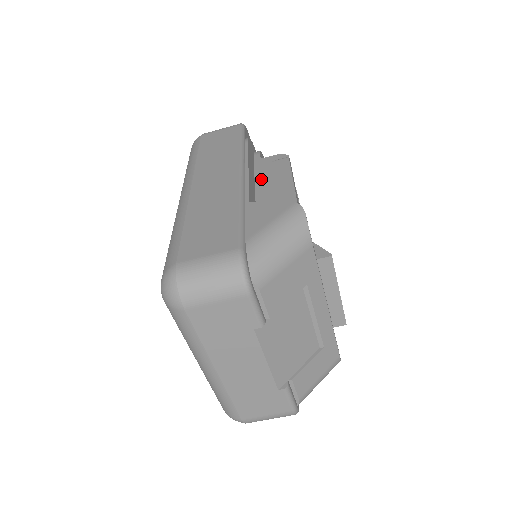
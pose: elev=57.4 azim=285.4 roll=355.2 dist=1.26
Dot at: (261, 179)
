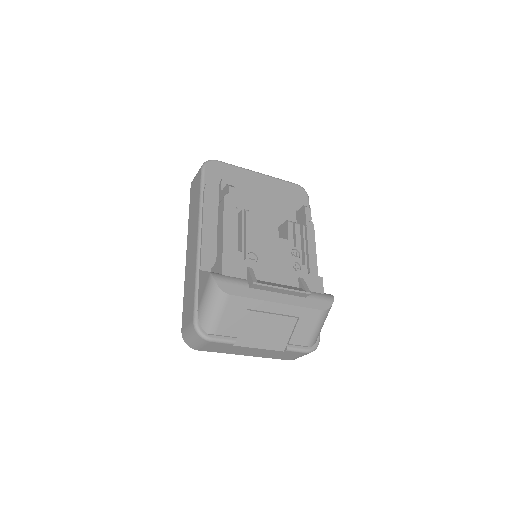
Dot at: occluded
